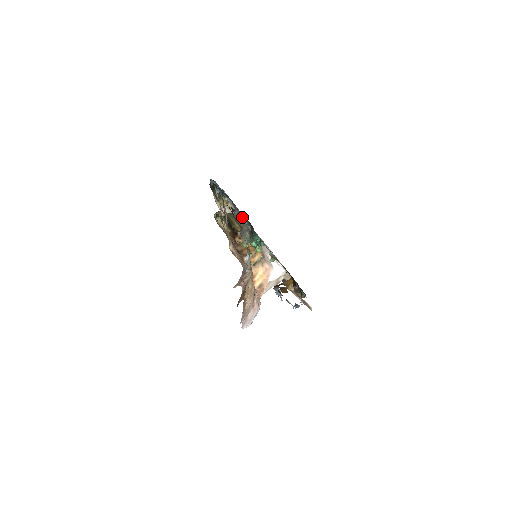
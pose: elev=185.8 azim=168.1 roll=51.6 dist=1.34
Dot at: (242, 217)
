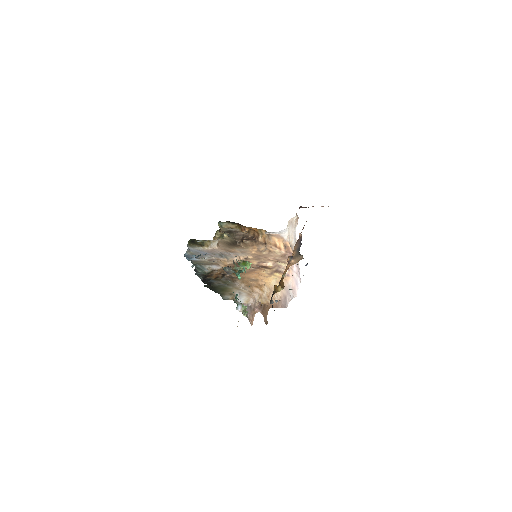
Dot at: occluded
